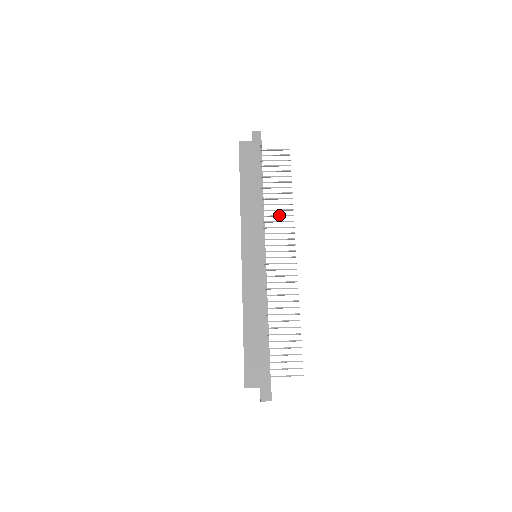
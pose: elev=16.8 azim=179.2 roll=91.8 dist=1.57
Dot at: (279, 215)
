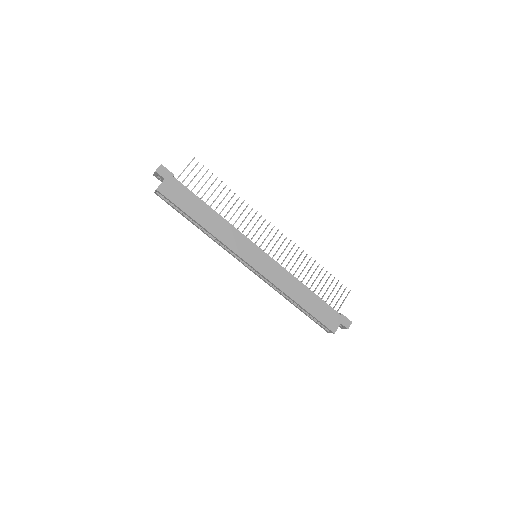
Dot at: (241, 214)
